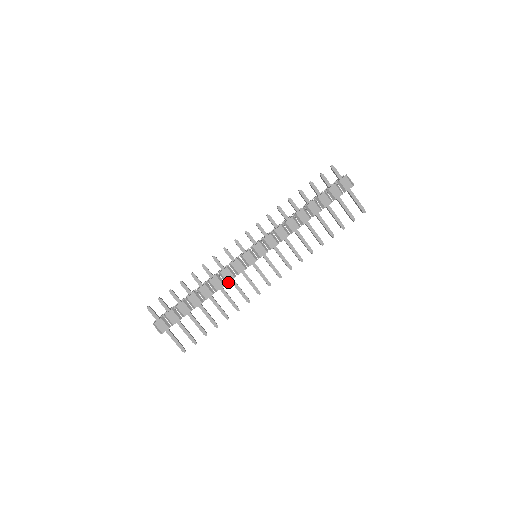
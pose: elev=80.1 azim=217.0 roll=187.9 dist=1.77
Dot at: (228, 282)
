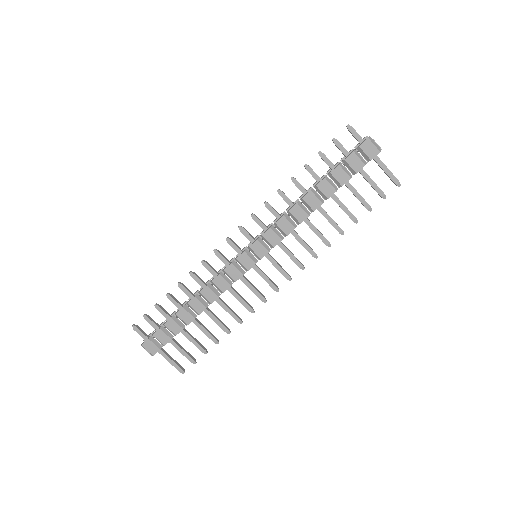
Dot at: (223, 292)
